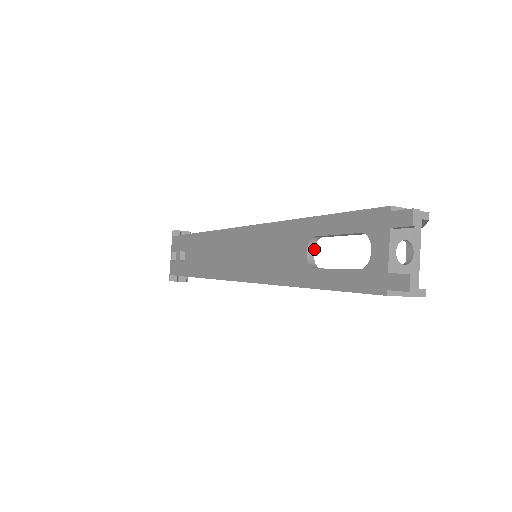
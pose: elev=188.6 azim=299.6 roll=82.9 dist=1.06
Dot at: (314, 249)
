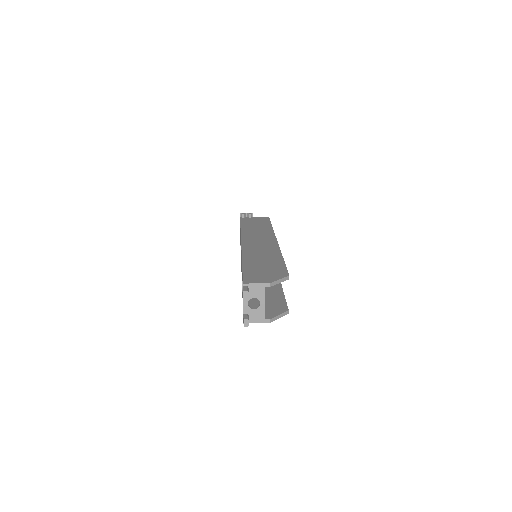
Dot at: occluded
